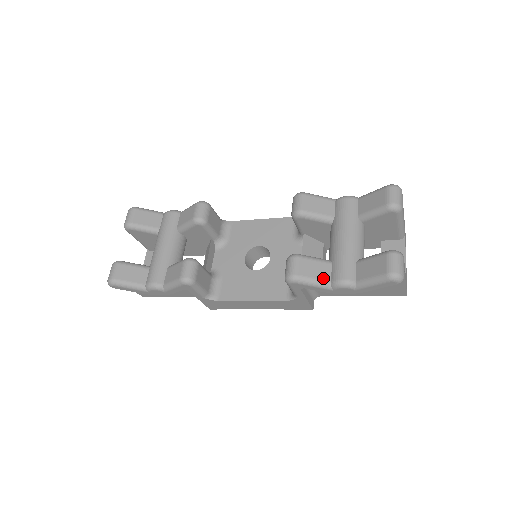
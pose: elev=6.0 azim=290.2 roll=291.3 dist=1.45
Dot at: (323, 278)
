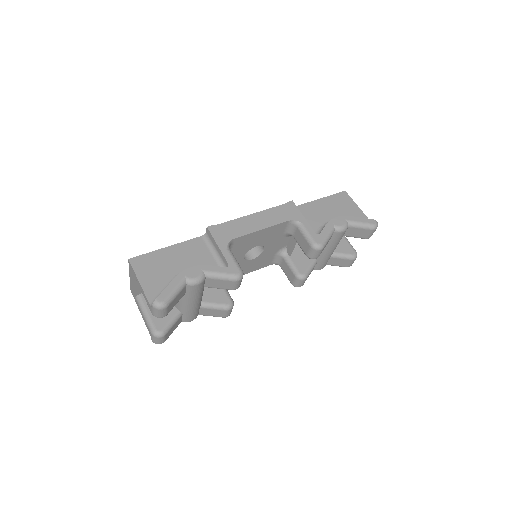
Dot at: occluded
